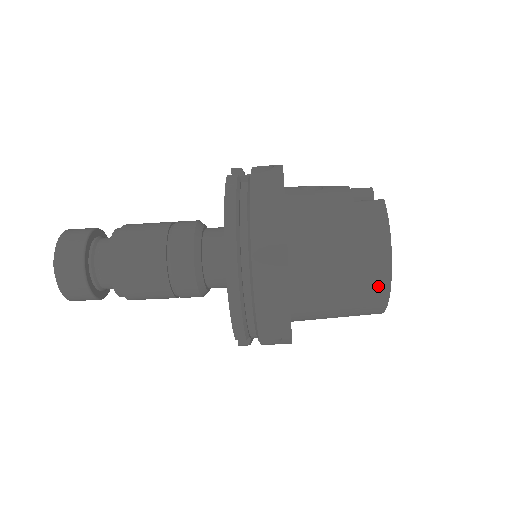
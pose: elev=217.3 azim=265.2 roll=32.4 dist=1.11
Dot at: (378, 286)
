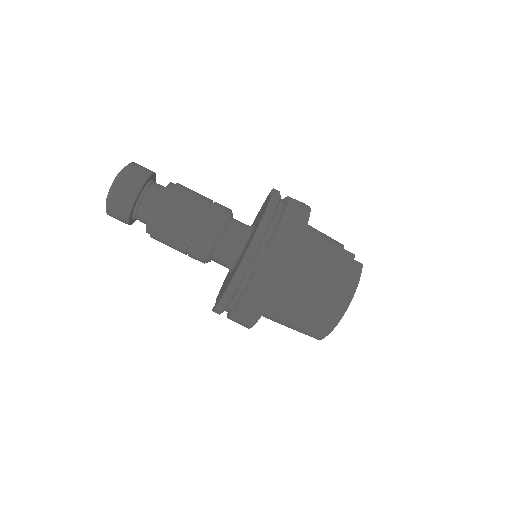
Dot at: (332, 317)
